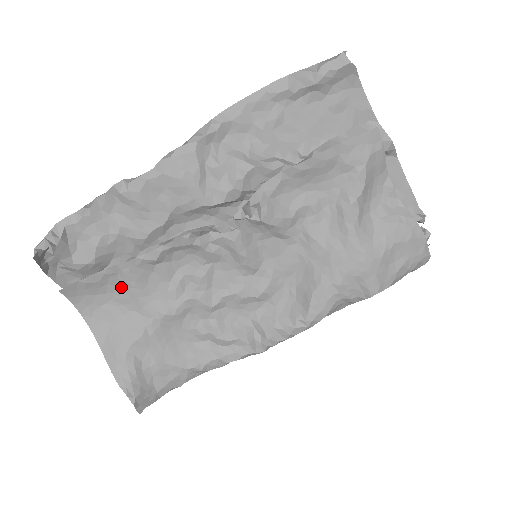
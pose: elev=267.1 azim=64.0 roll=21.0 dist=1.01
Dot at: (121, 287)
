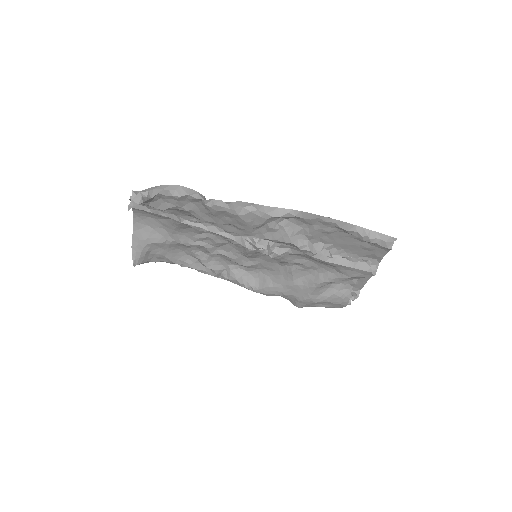
Dot at: (168, 221)
